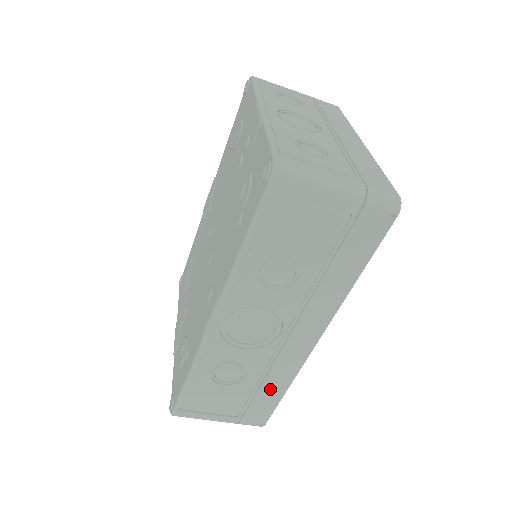
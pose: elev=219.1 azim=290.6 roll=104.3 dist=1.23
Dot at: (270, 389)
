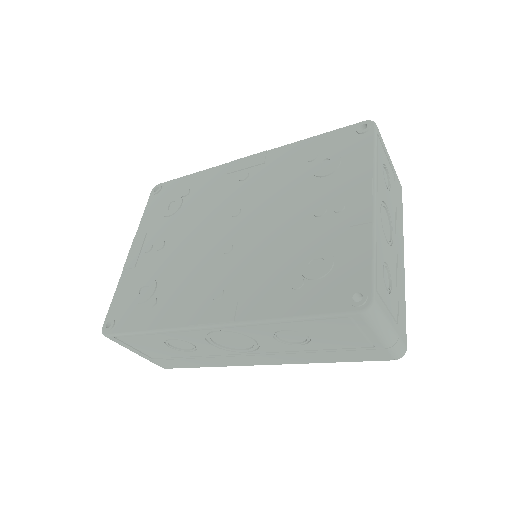
Dot at: (197, 362)
